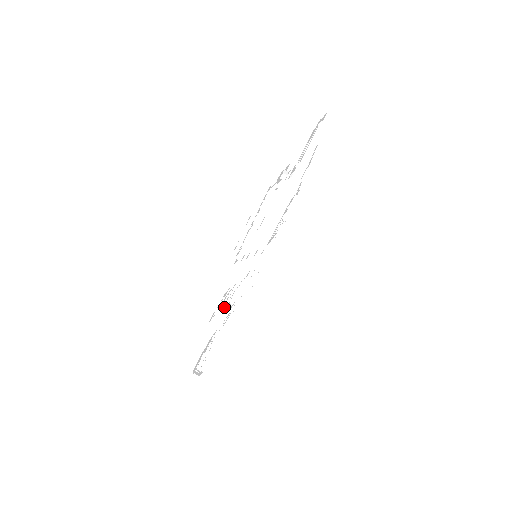
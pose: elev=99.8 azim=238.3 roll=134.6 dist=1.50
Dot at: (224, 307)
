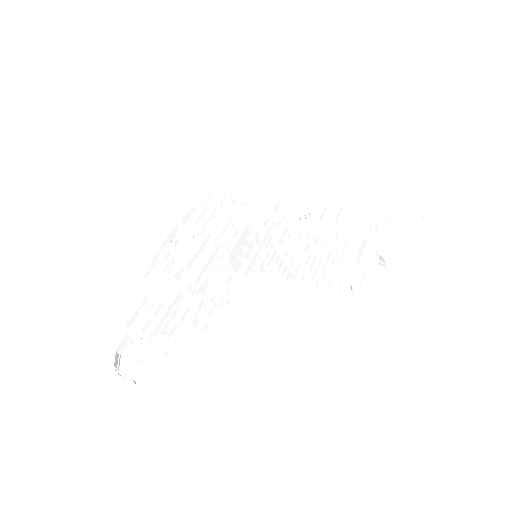
Dot at: (177, 273)
